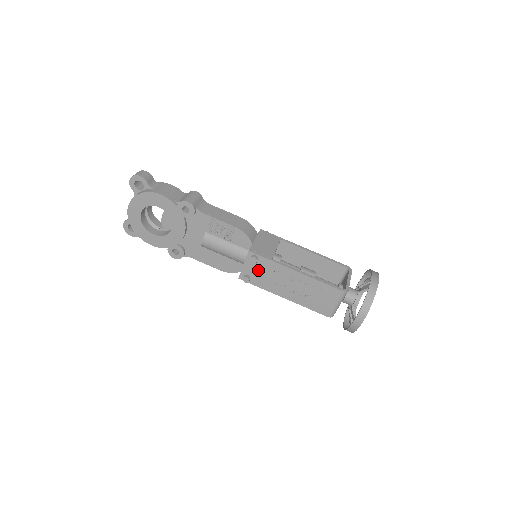
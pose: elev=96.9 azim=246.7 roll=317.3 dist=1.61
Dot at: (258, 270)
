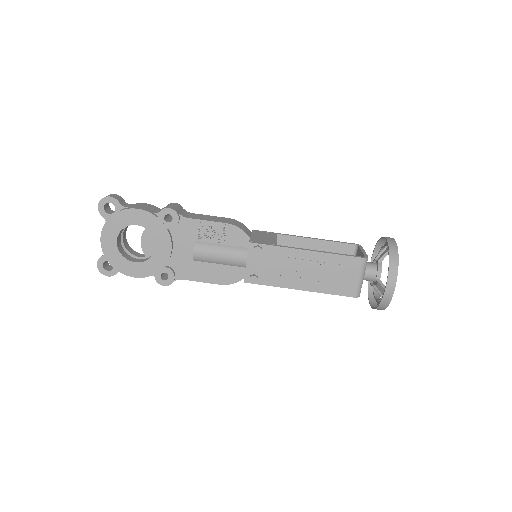
Dot at: (264, 264)
